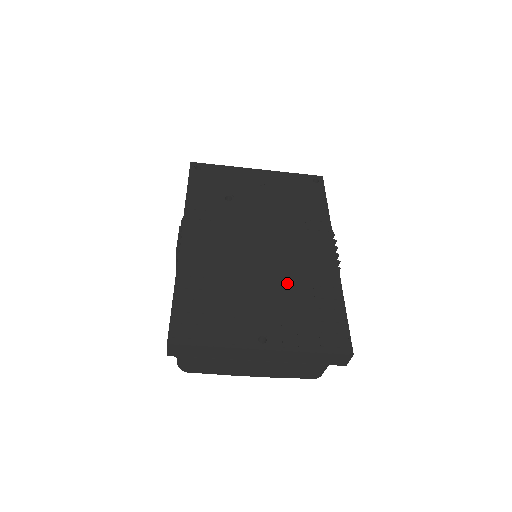
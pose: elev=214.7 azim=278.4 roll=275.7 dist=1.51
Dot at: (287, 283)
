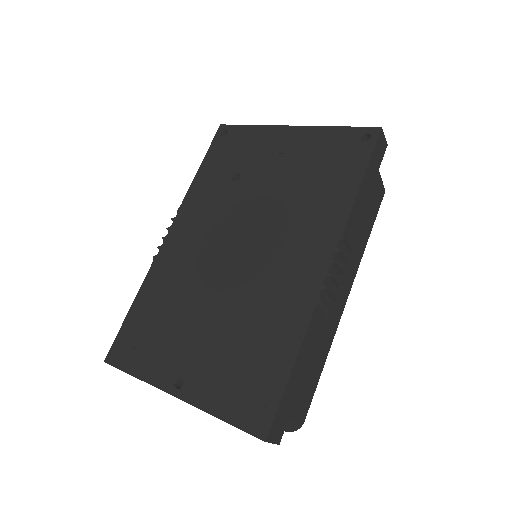
Dot at: (240, 312)
